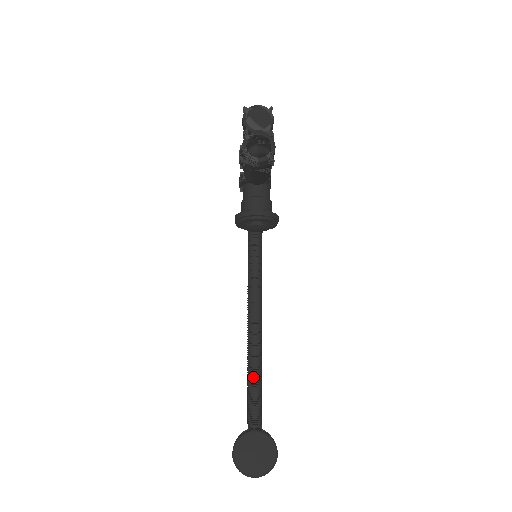
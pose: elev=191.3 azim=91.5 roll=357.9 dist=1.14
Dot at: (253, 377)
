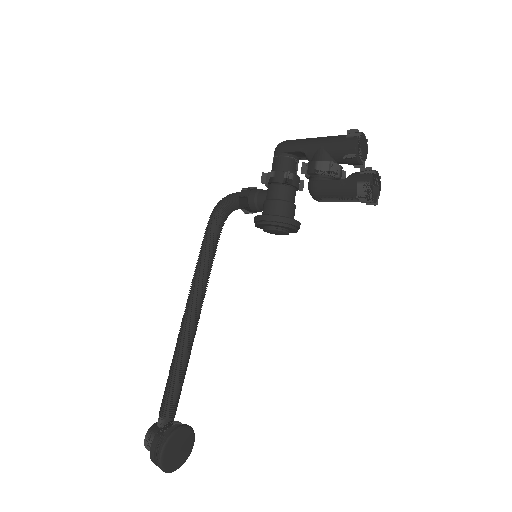
Dot at: (184, 369)
